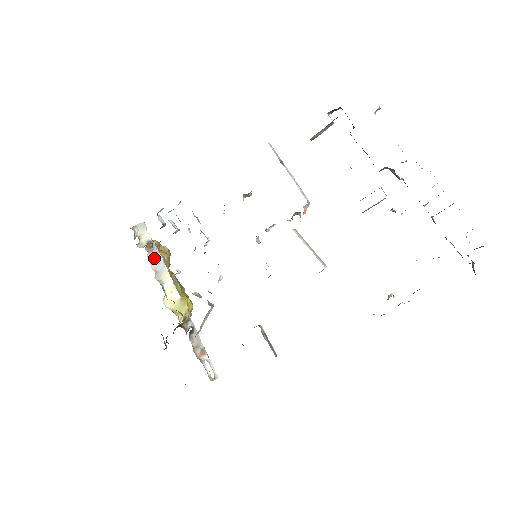
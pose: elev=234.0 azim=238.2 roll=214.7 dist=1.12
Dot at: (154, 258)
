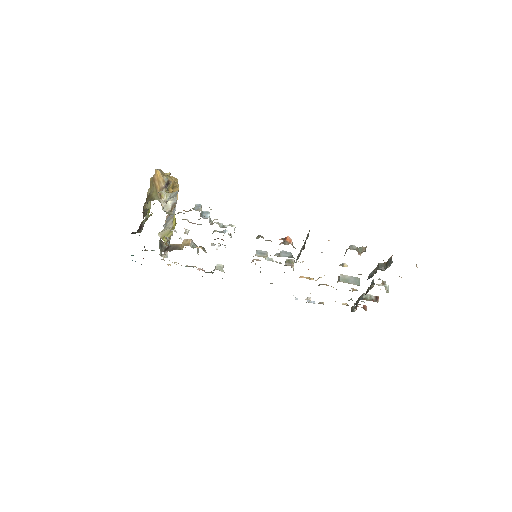
Dot at: occluded
